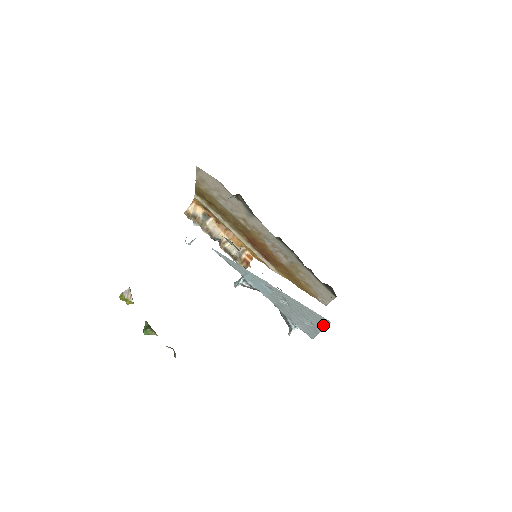
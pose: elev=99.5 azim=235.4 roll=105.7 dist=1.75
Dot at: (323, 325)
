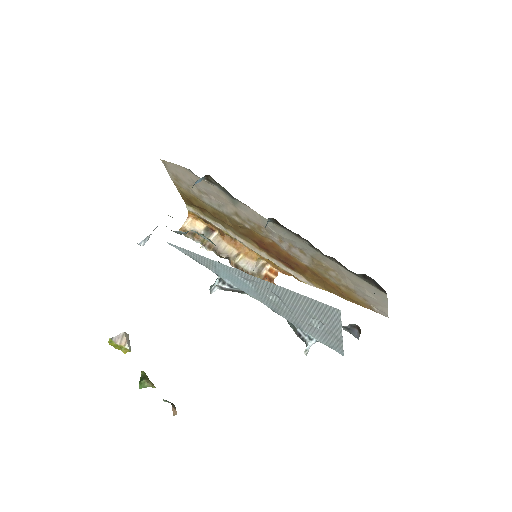
Dot at: (336, 321)
